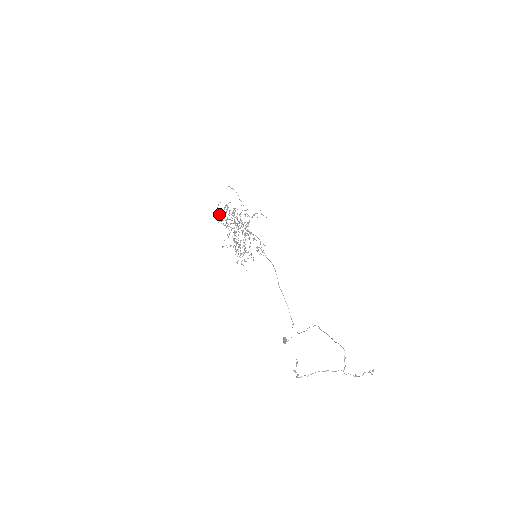
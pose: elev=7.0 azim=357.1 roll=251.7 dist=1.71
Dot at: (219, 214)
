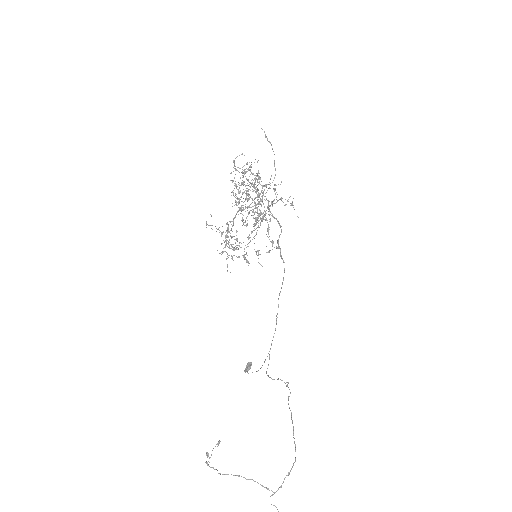
Dot at: (236, 169)
